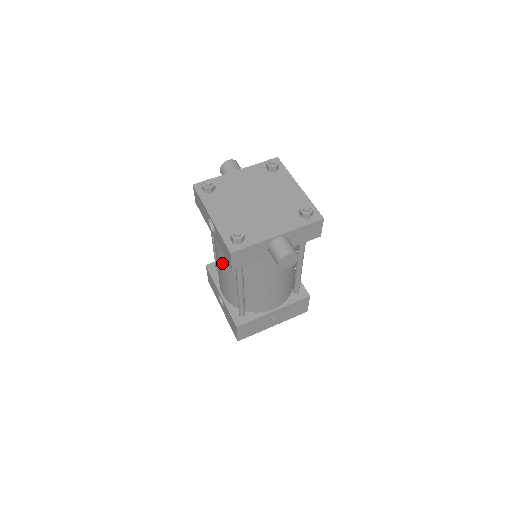
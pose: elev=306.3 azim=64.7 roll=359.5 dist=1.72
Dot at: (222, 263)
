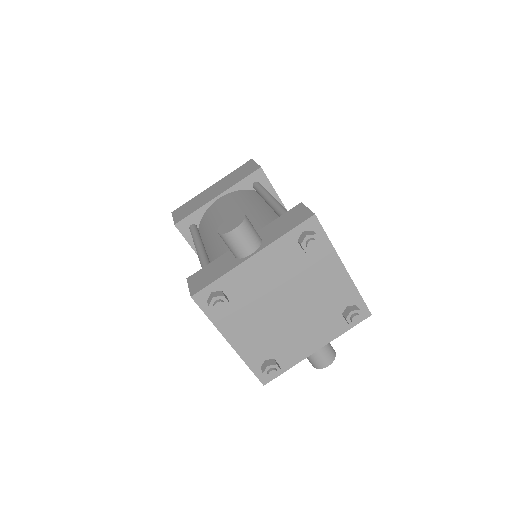
Dot at: occluded
